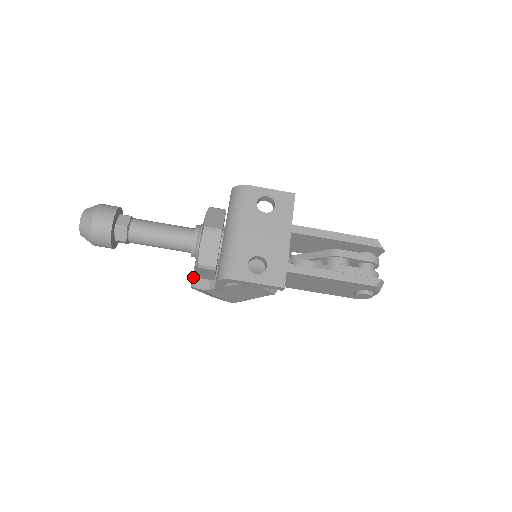
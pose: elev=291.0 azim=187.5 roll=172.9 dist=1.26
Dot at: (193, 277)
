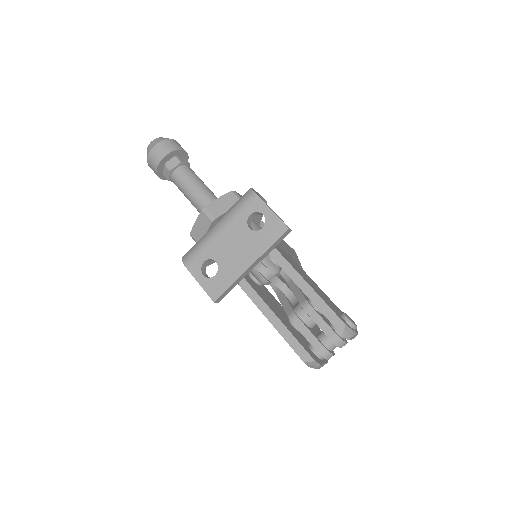
Dot at: occluded
